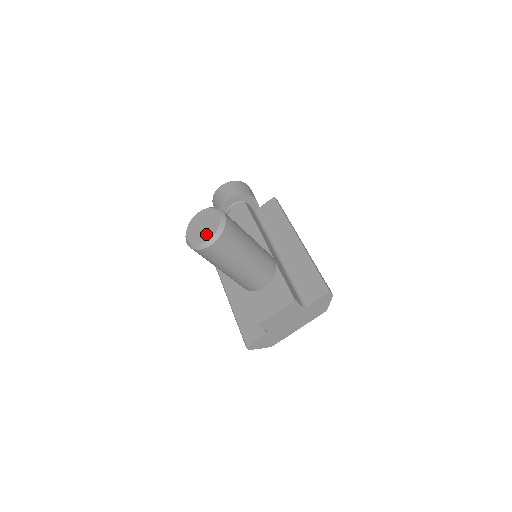
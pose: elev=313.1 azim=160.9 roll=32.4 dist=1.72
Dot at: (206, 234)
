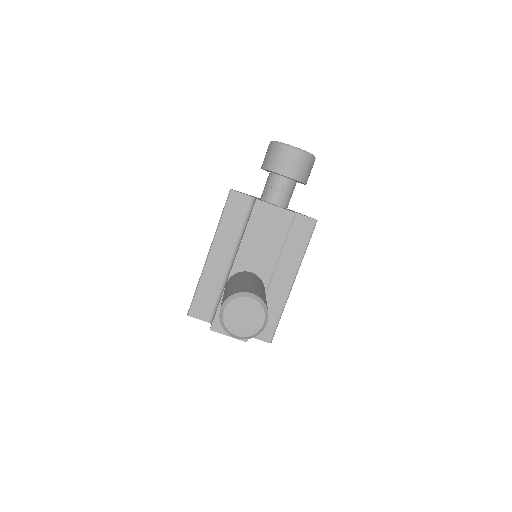
Dot at: (240, 329)
